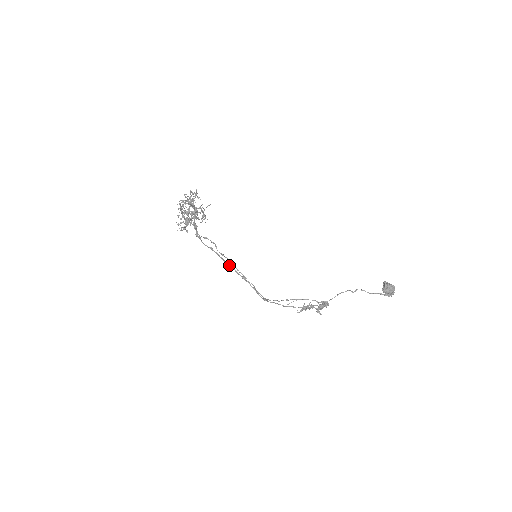
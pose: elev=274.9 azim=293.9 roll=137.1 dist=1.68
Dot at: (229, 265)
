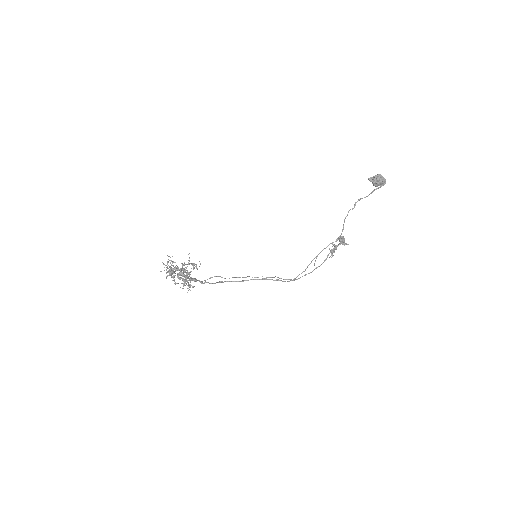
Dot at: (245, 280)
